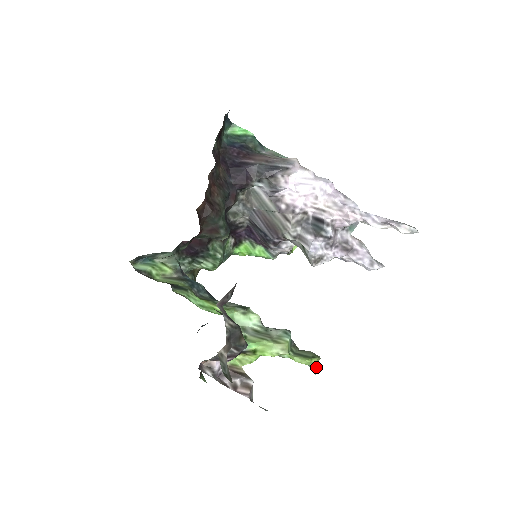
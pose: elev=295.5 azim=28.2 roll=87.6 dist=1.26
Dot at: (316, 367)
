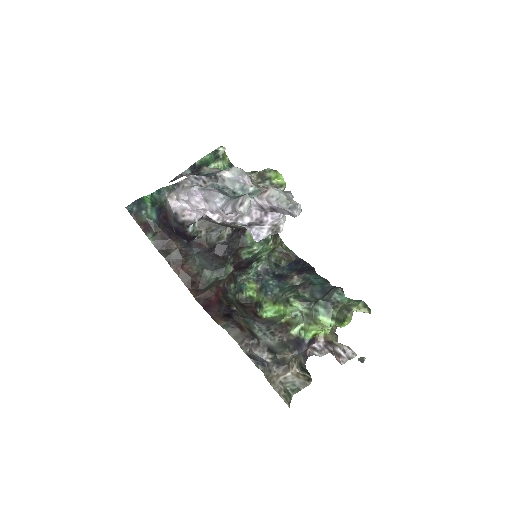
Dot at: occluded
